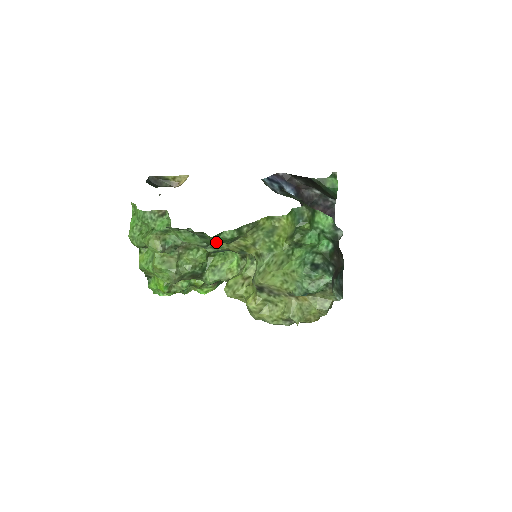
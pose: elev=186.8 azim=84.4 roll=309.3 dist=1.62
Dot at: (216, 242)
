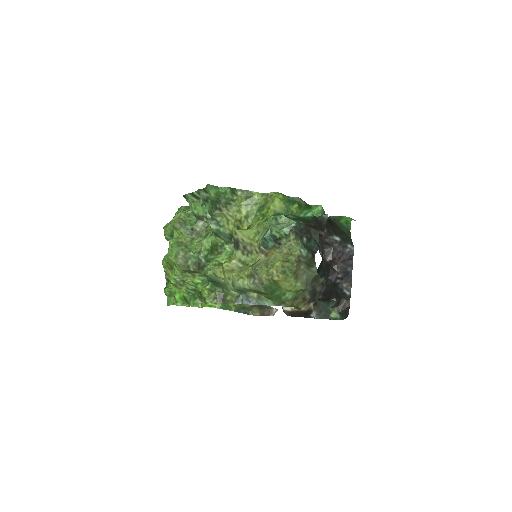
Dot at: (215, 207)
